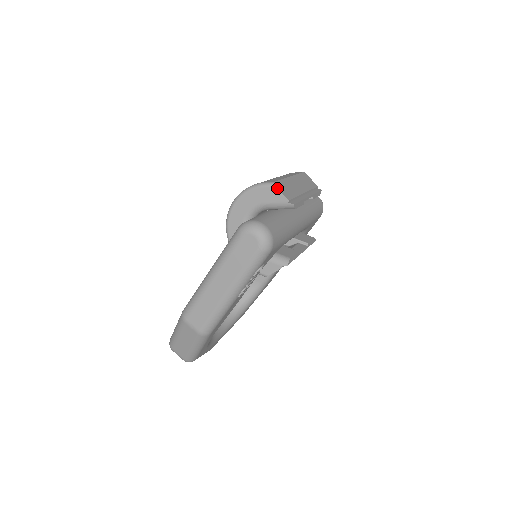
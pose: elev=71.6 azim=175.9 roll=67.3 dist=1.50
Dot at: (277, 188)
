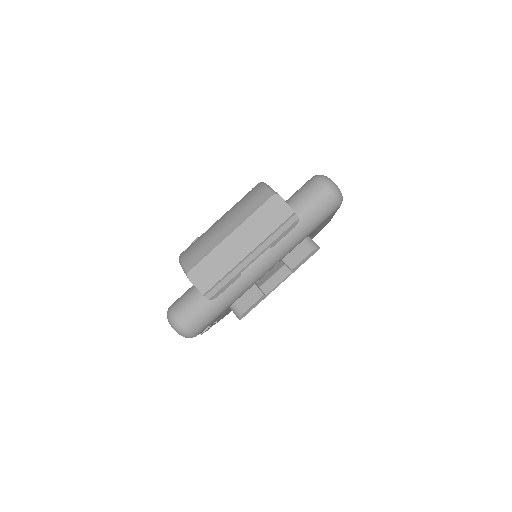
Dot at: (190, 281)
